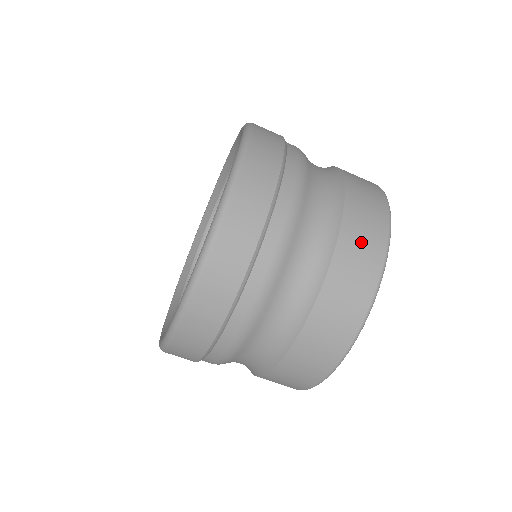
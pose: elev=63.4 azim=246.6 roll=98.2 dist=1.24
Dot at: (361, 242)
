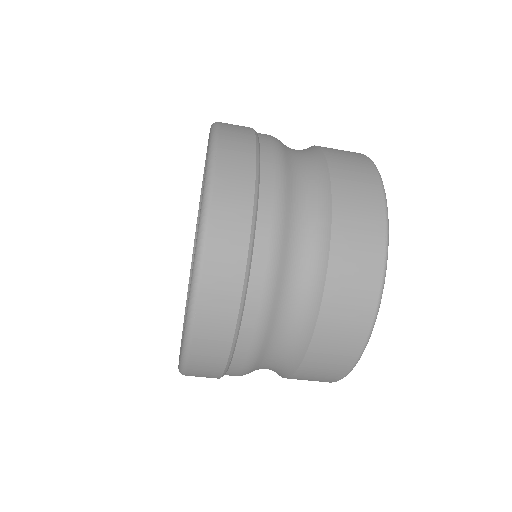
Dot at: (335, 346)
